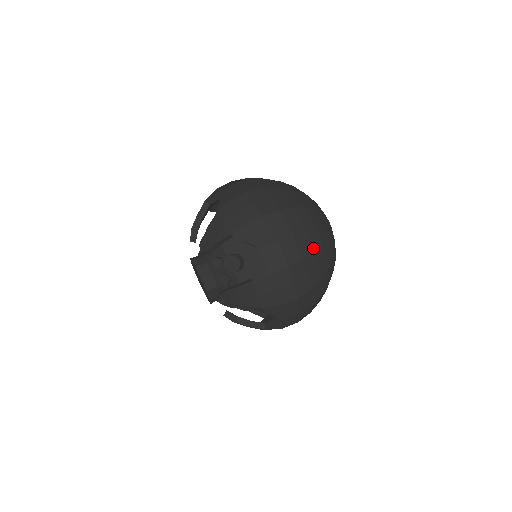
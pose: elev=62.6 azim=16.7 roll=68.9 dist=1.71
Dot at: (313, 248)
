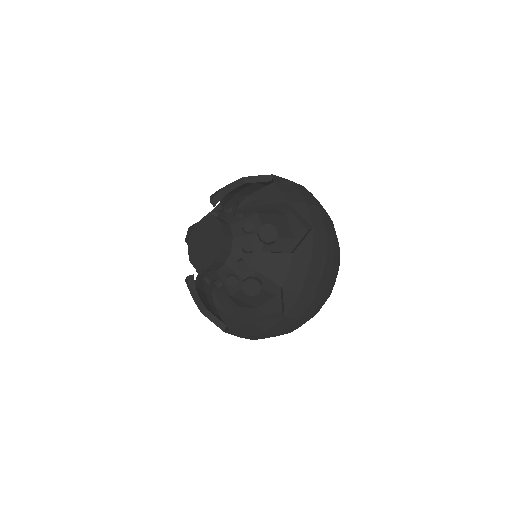
Dot at: (338, 262)
